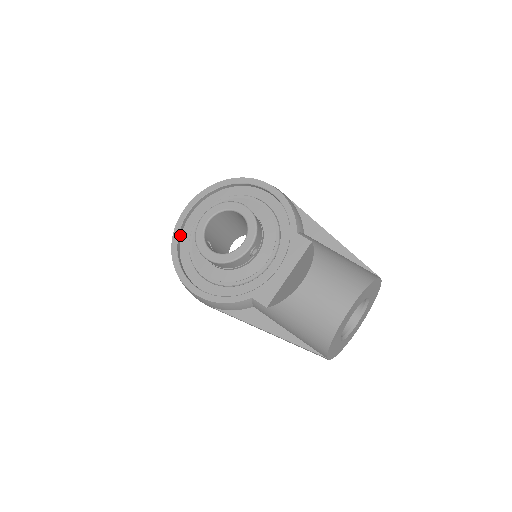
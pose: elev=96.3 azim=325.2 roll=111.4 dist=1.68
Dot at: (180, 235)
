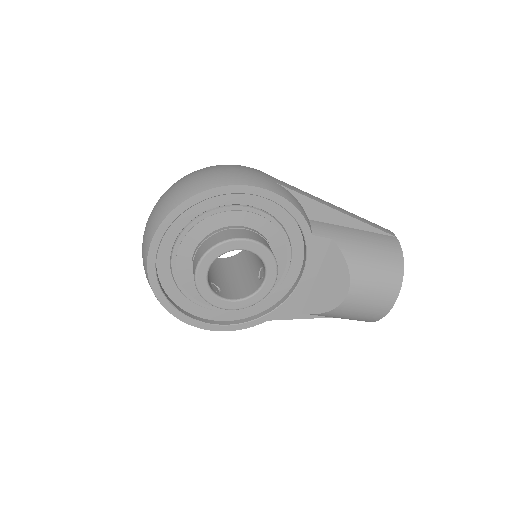
Dot at: (158, 281)
